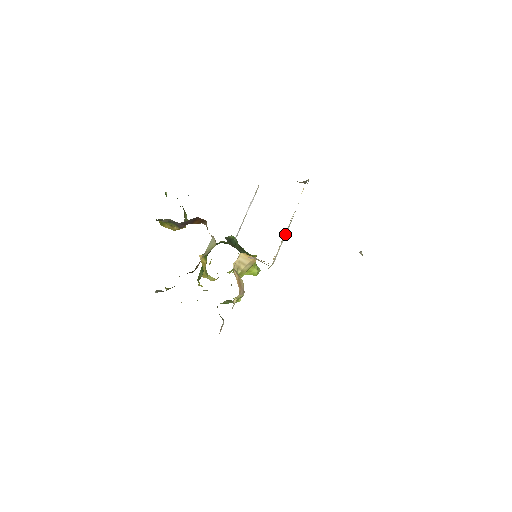
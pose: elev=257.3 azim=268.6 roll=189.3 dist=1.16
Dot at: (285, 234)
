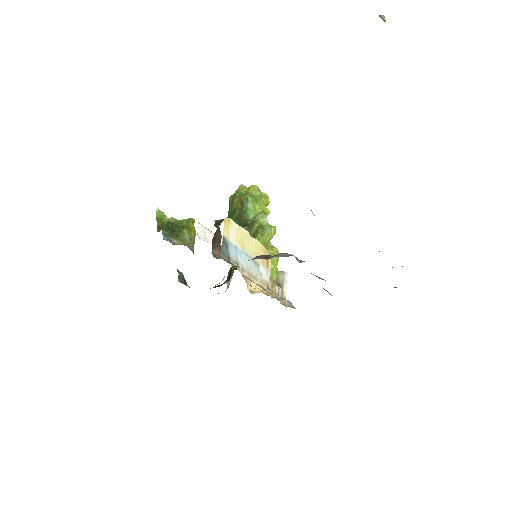
Dot at: (253, 272)
